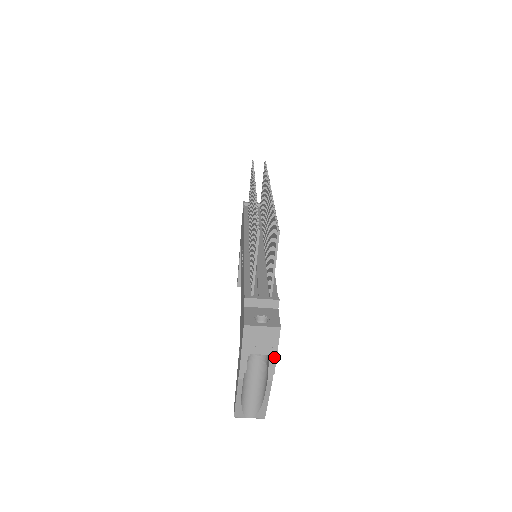
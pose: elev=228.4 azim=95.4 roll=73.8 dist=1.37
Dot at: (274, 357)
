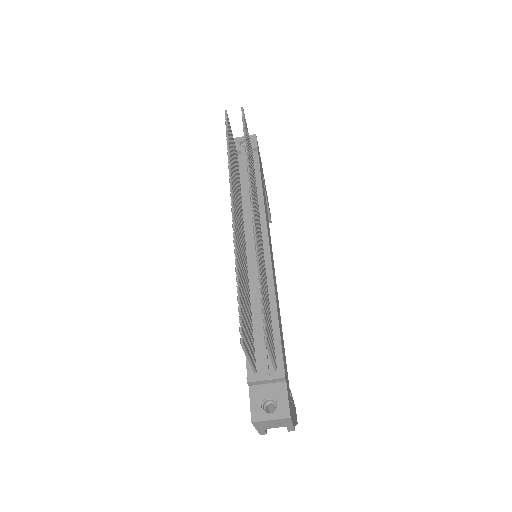
Dot at: (291, 426)
